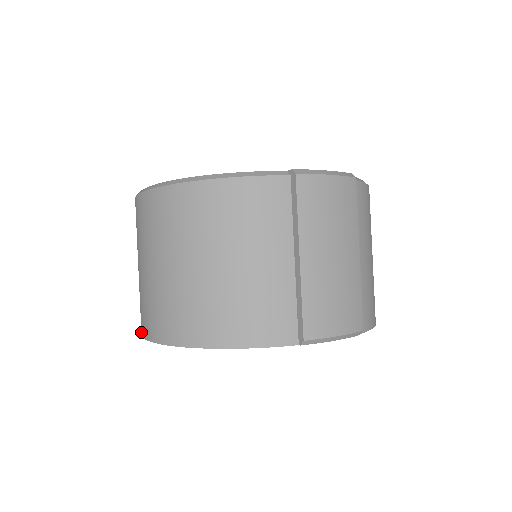
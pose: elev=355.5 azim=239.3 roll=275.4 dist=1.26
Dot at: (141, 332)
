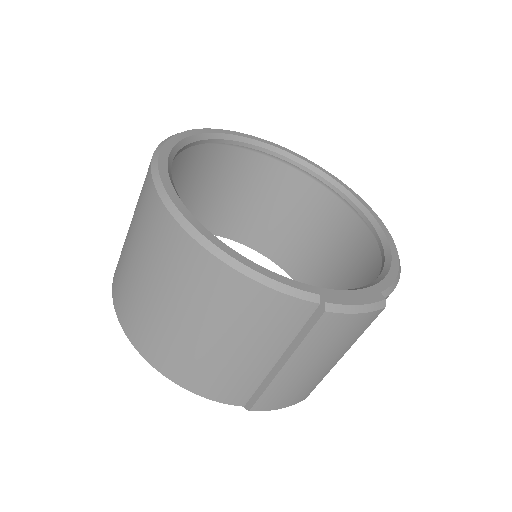
Dot at: (113, 284)
